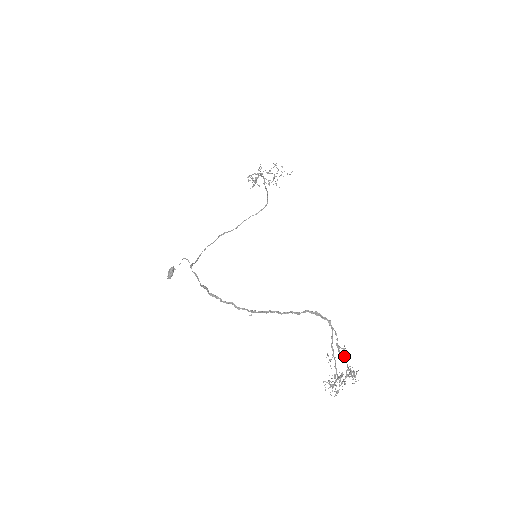
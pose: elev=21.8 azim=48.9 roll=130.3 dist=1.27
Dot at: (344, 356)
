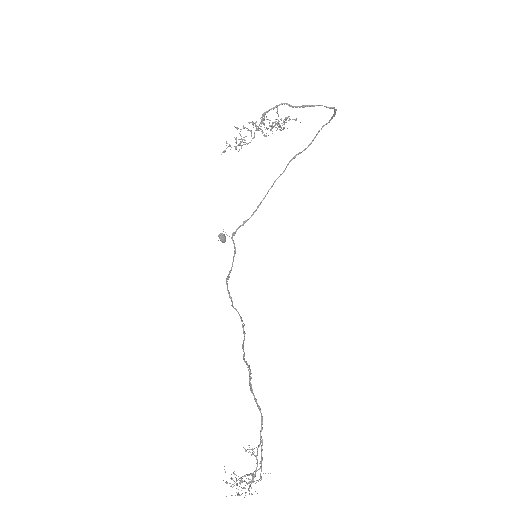
Dot at: (256, 458)
